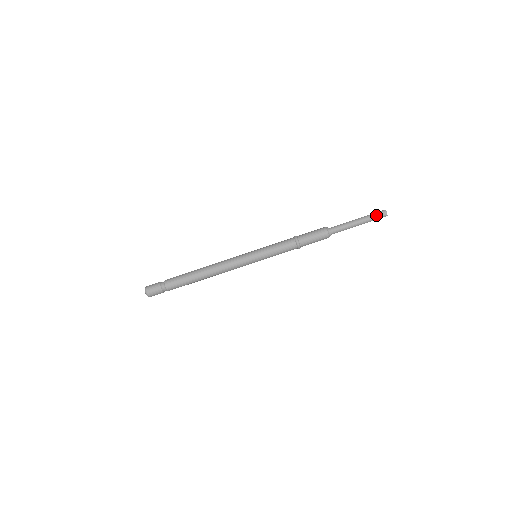
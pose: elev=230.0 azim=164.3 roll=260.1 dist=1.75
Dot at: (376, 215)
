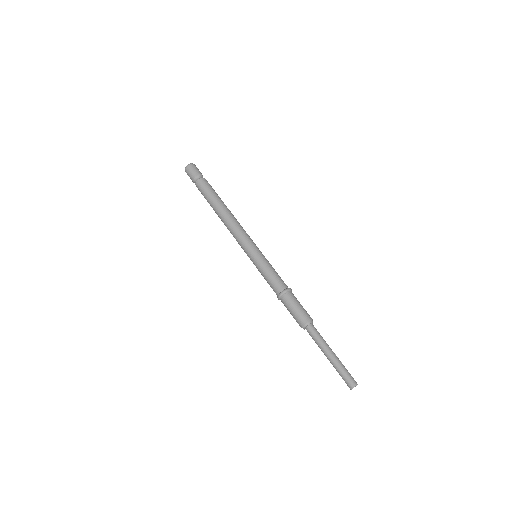
Dot at: (347, 374)
